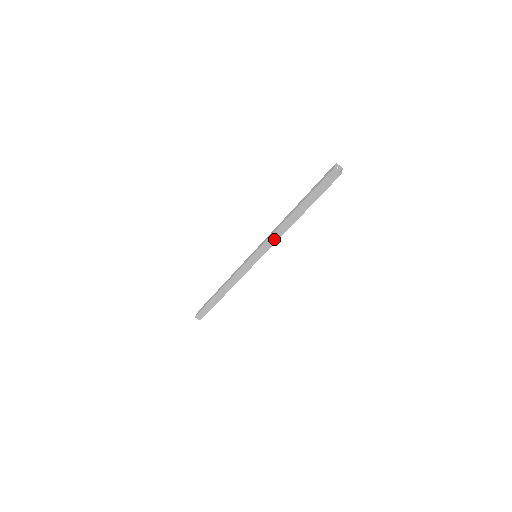
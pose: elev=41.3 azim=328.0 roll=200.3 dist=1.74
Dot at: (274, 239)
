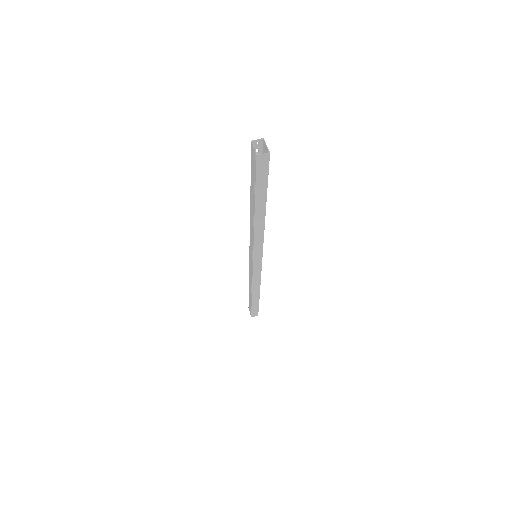
Dot at: (259, 239)
